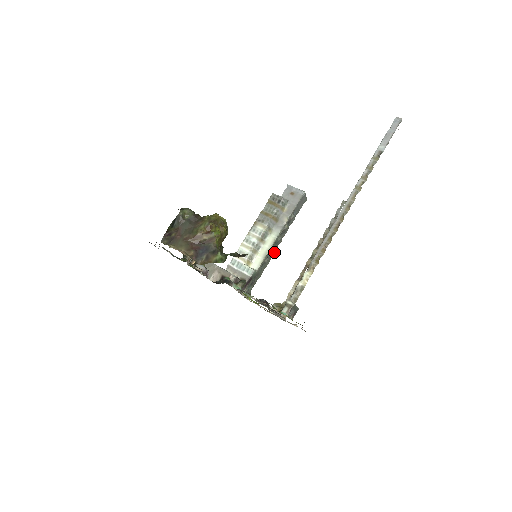
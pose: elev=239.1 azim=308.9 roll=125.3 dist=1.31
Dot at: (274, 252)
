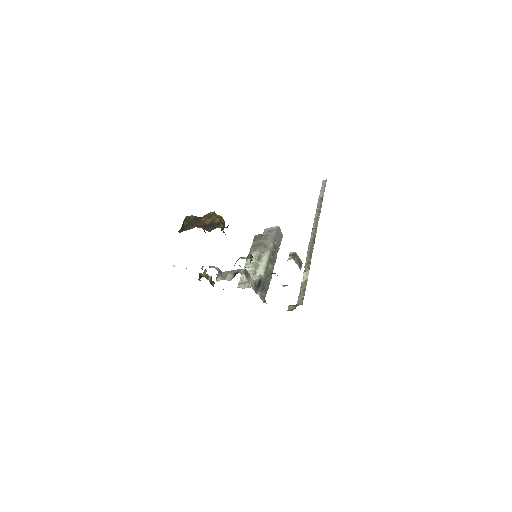
Dot at: occluded
